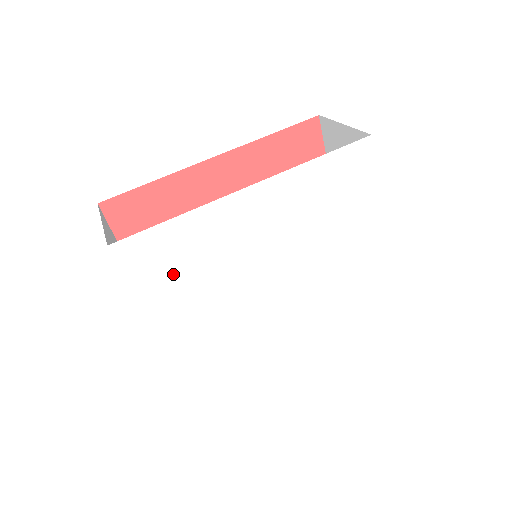
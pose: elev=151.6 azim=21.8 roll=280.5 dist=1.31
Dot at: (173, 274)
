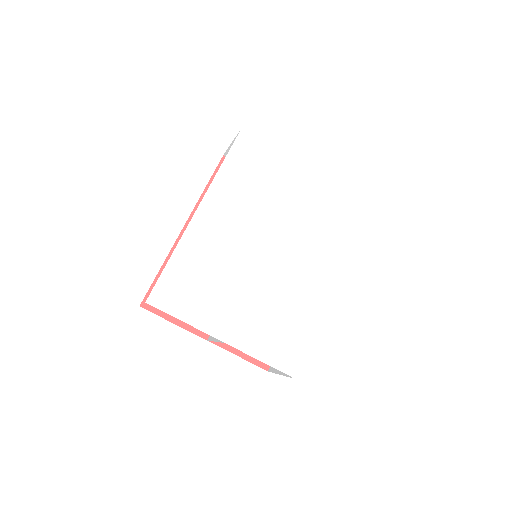
Dot at: (200, 293)
